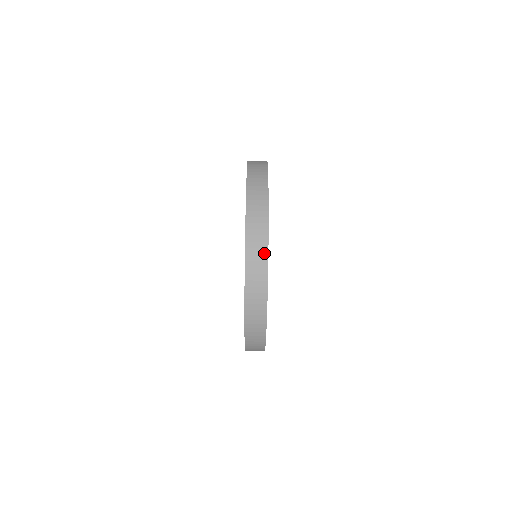
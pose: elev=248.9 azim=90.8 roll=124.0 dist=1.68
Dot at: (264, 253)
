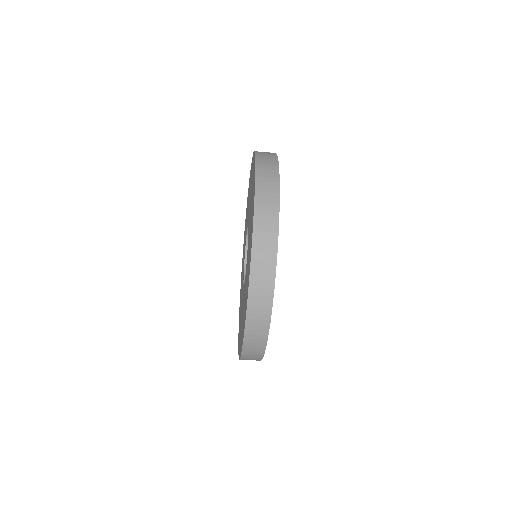
Dot at: (268, 300)
